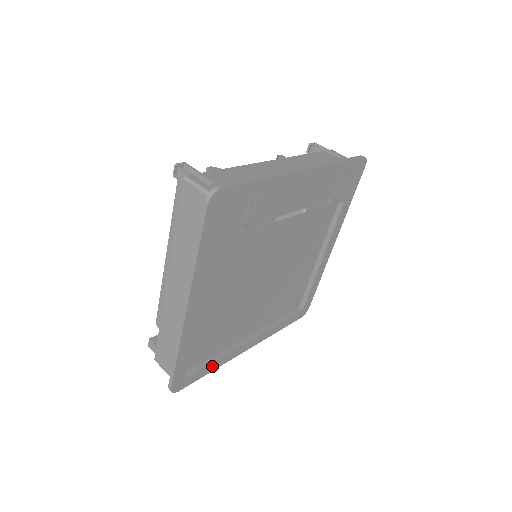
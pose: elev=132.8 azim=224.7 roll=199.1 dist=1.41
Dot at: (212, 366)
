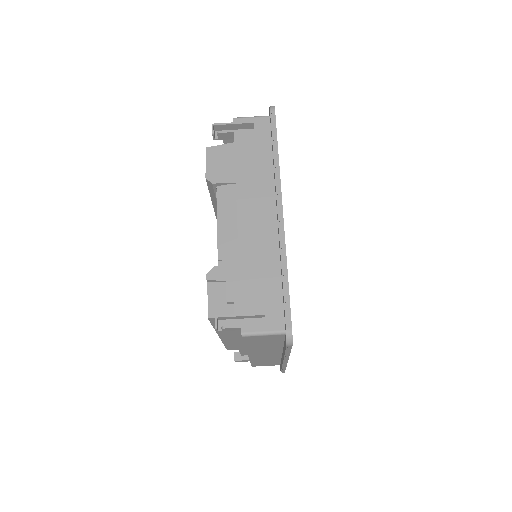
Dot at: occluded
